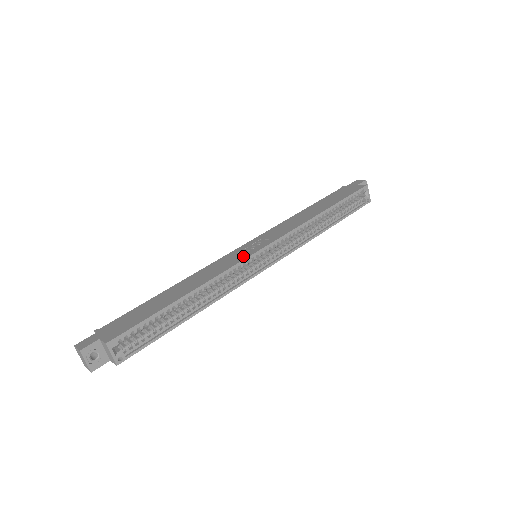
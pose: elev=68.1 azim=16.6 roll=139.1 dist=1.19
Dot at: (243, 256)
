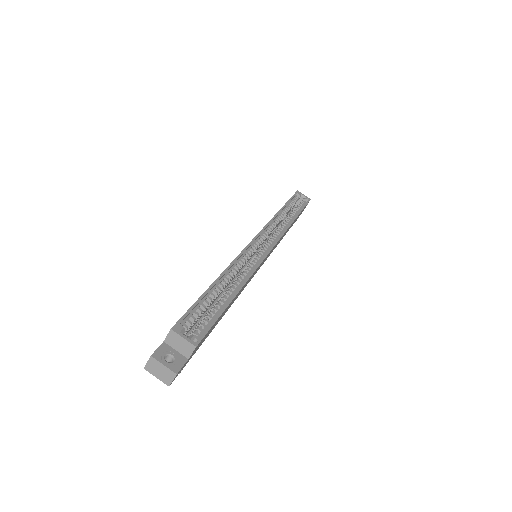
Dot at: occluded
